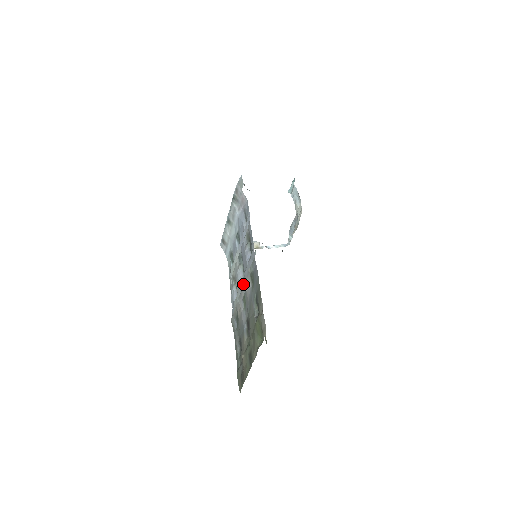
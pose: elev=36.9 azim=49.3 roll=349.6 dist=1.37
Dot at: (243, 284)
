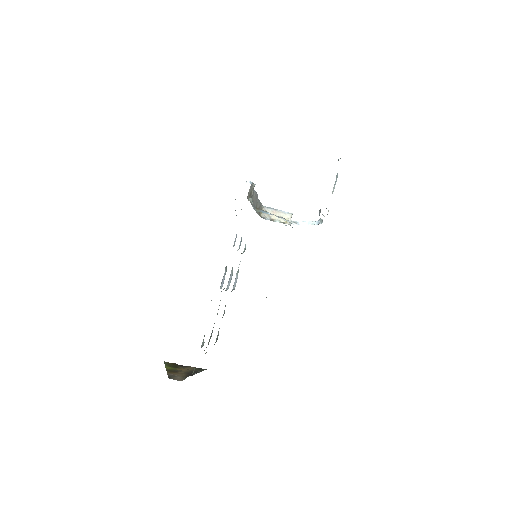
Dot at: occluded
